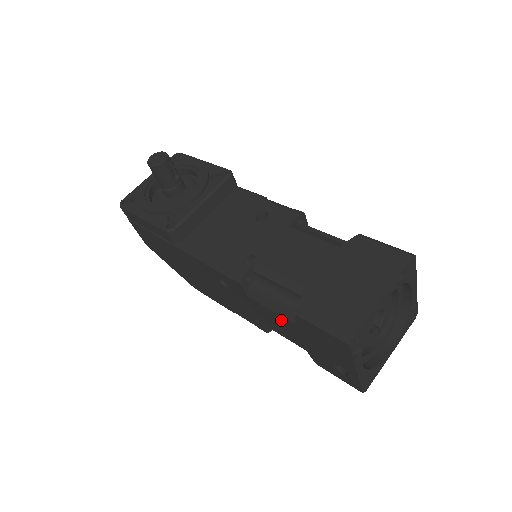
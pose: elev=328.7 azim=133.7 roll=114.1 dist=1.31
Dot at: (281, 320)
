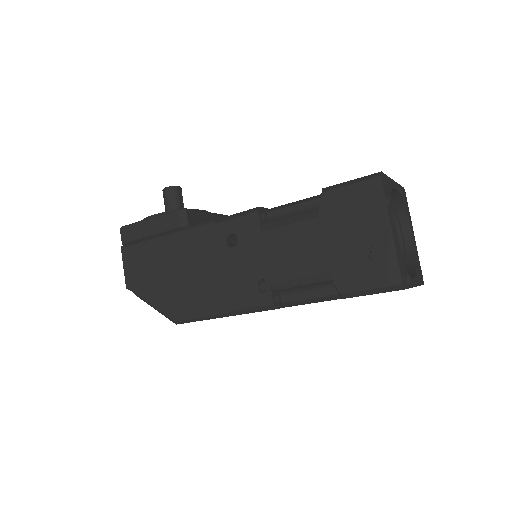
Dot at: (301, 232)
